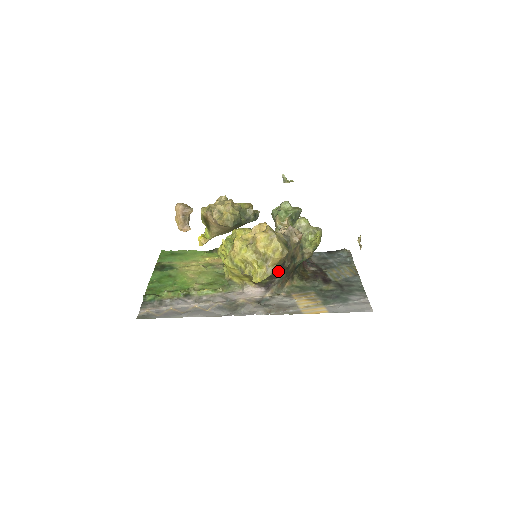
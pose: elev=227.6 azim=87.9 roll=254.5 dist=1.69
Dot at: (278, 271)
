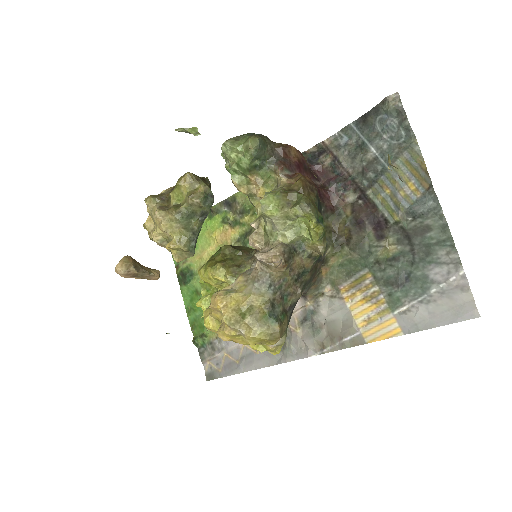
Dot at: occluded
